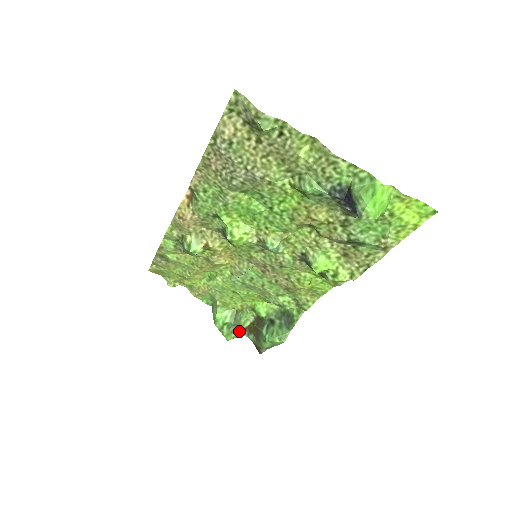
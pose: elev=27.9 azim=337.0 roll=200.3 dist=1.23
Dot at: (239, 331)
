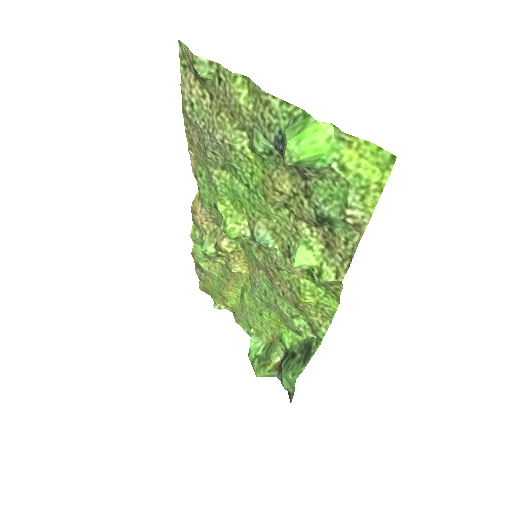
Dot at: (268, 367)
